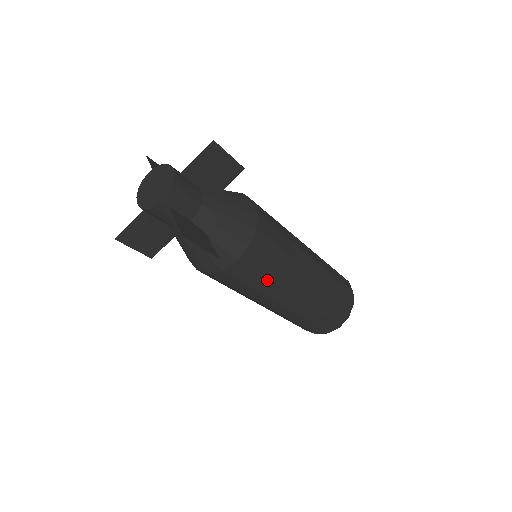
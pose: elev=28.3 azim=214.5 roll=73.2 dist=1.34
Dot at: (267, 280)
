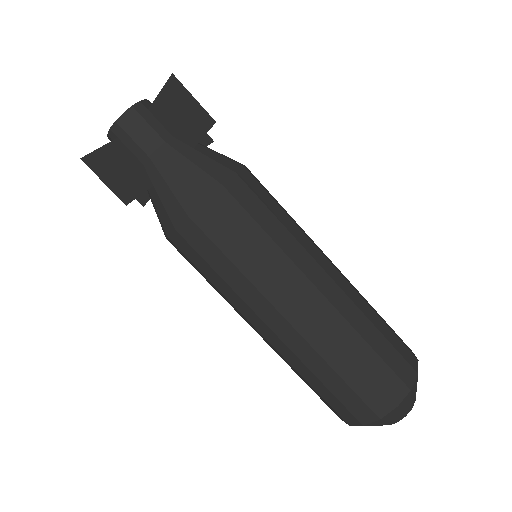
Dot at: (280, 222)
